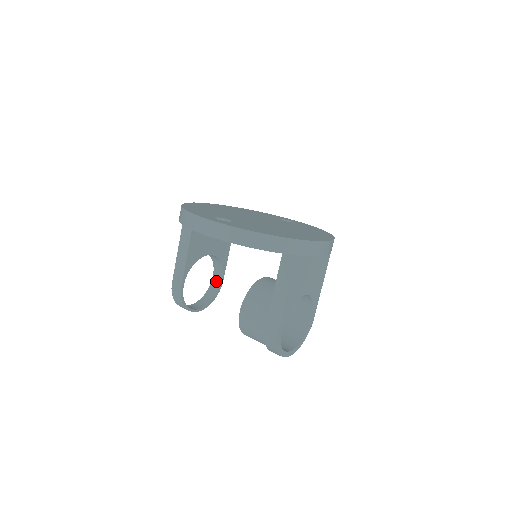
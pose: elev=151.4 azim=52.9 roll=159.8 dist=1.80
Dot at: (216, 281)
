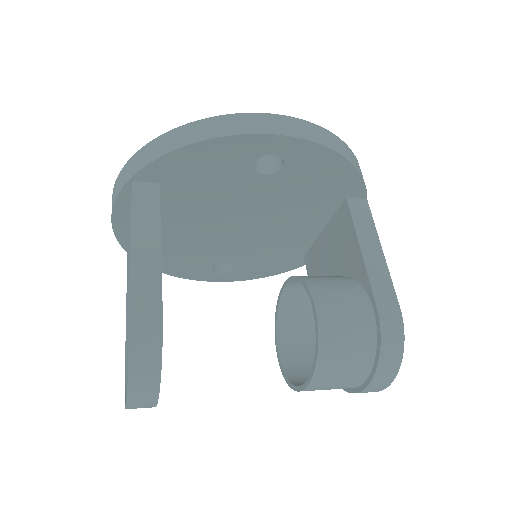
Dot at: occluded
